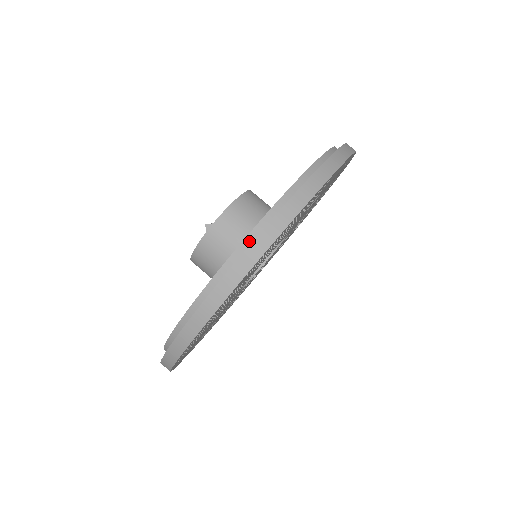
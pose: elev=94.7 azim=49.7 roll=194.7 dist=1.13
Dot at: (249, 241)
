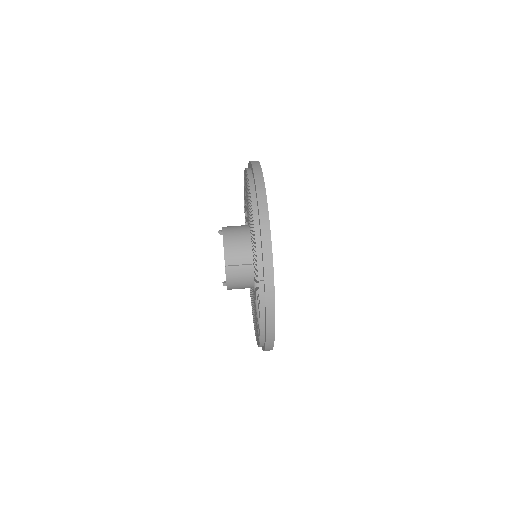
Dot at: occluded
